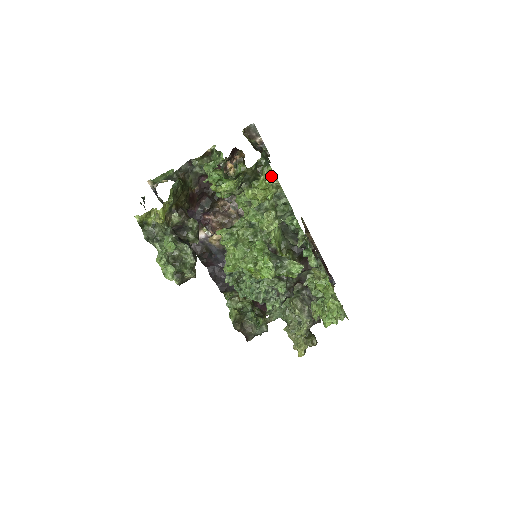
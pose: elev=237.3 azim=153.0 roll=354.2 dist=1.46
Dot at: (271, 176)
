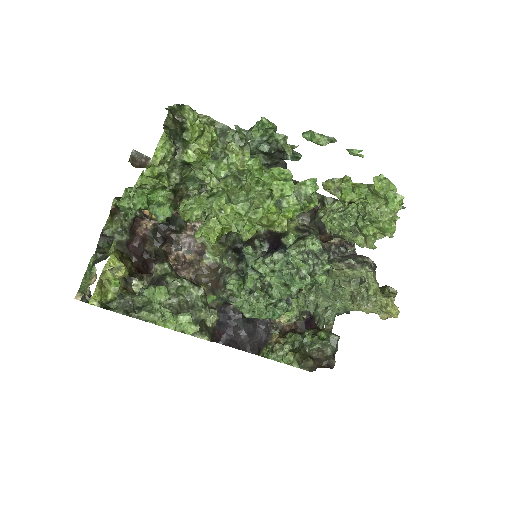
Dot at: occluded
